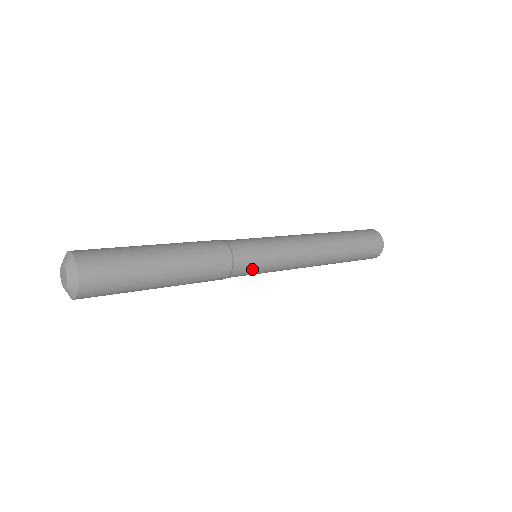
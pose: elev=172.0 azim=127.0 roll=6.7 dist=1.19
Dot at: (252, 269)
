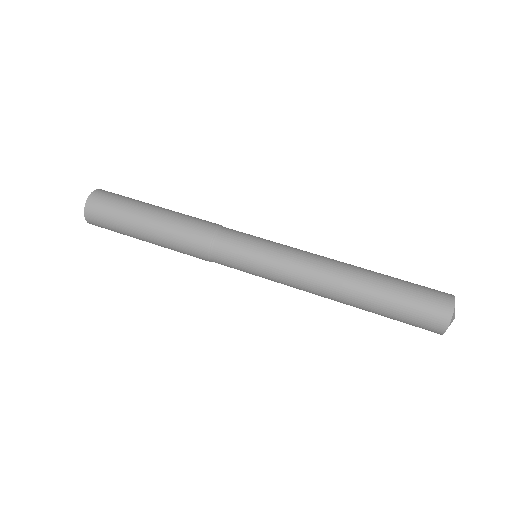
Dot at: (234, 263)
